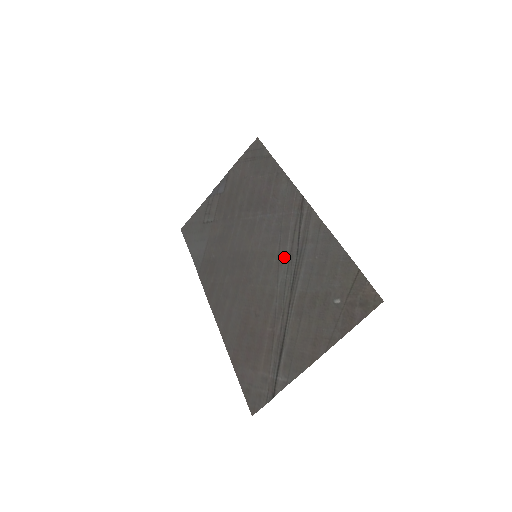
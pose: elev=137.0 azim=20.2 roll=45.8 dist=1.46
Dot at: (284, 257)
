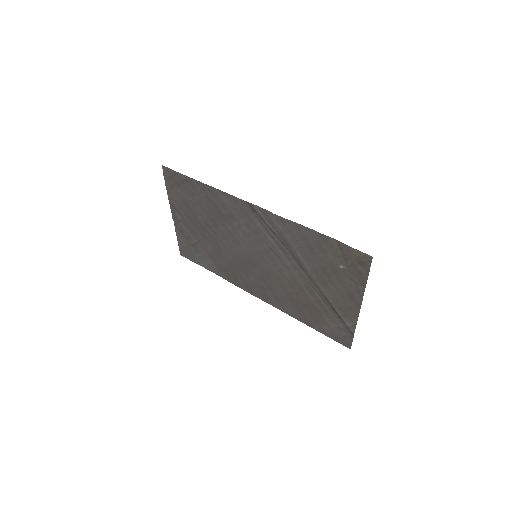
Dot at: (277, 250)
